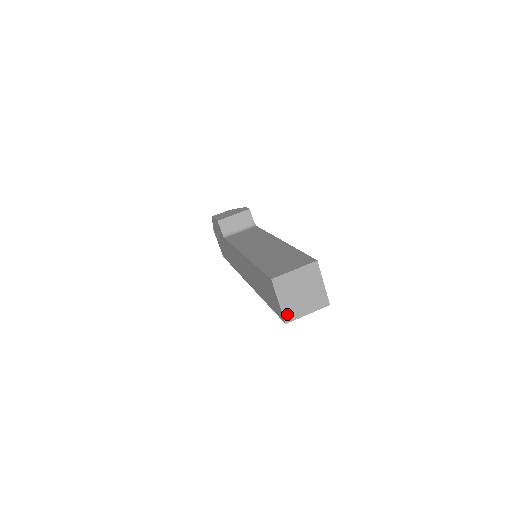
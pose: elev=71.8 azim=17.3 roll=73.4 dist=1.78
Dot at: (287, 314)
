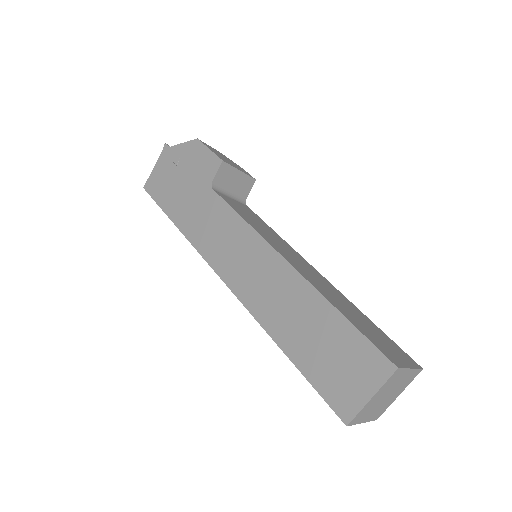
Dot at: (359, 415)
